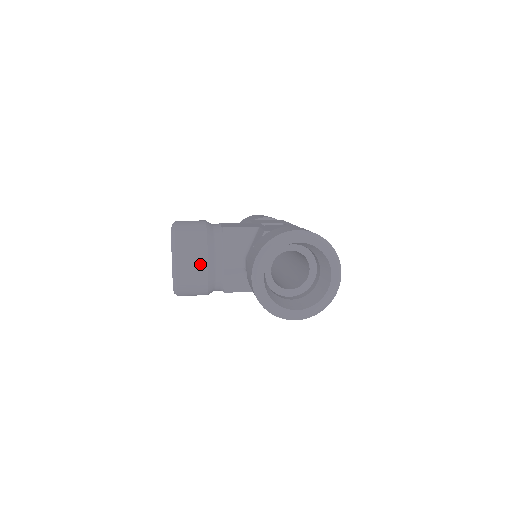
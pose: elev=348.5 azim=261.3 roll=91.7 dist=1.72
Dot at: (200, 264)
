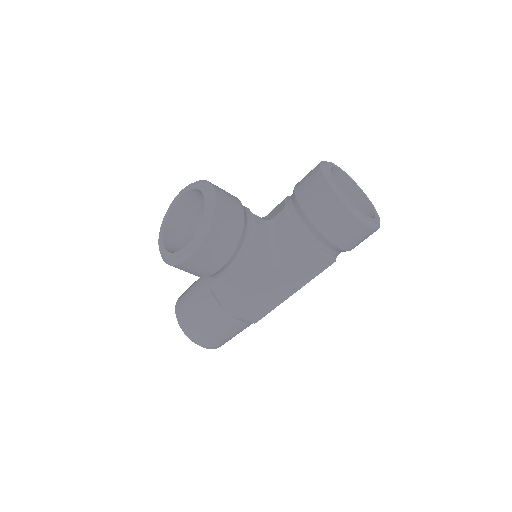
Dot at: (236, 203)
